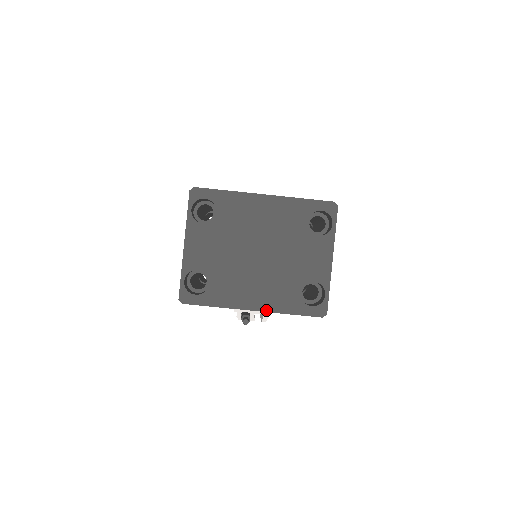
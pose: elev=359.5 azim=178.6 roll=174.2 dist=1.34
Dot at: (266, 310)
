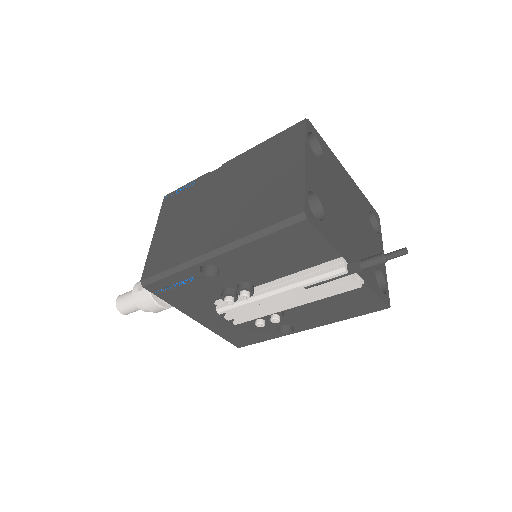
Dot at: (360, 275)
